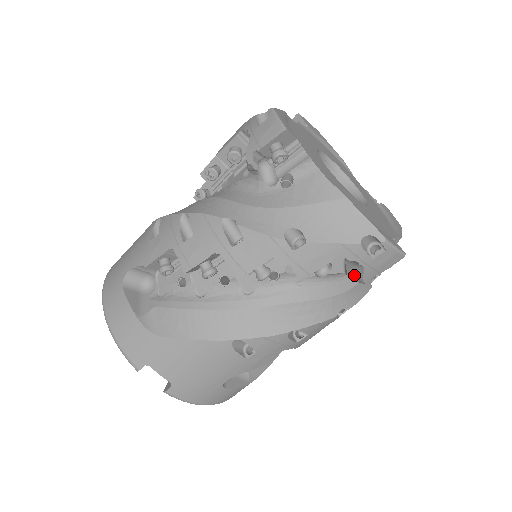
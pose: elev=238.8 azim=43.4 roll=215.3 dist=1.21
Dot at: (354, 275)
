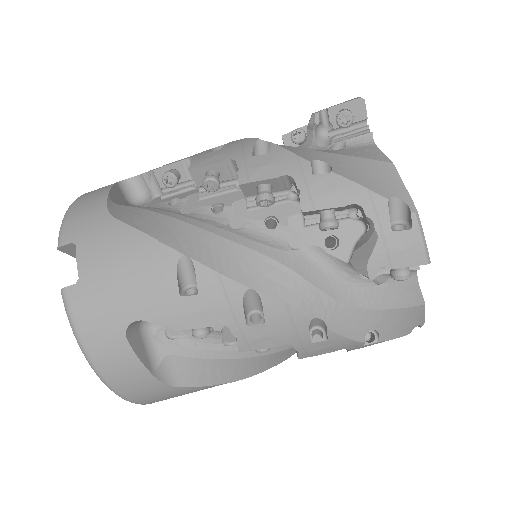
Dot at: (360, 257)
